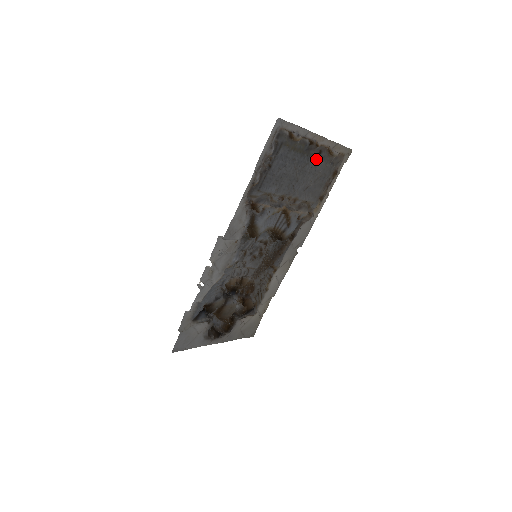
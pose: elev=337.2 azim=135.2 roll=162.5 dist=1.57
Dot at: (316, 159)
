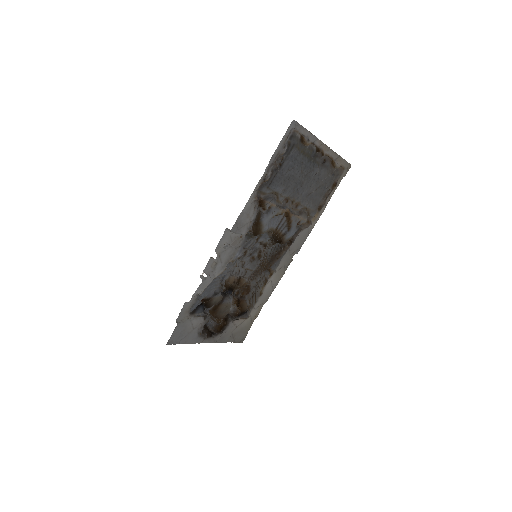
Dot at: (320, 167)
